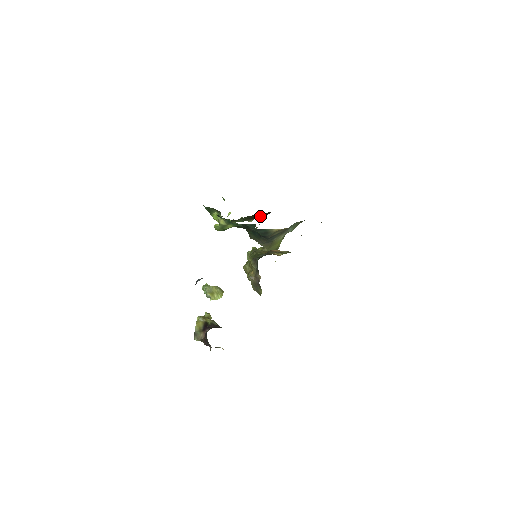
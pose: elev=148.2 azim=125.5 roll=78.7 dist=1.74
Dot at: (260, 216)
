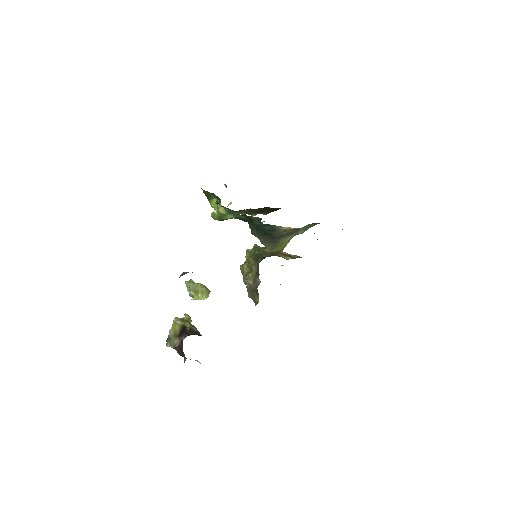
Dot at: (266, 211)
